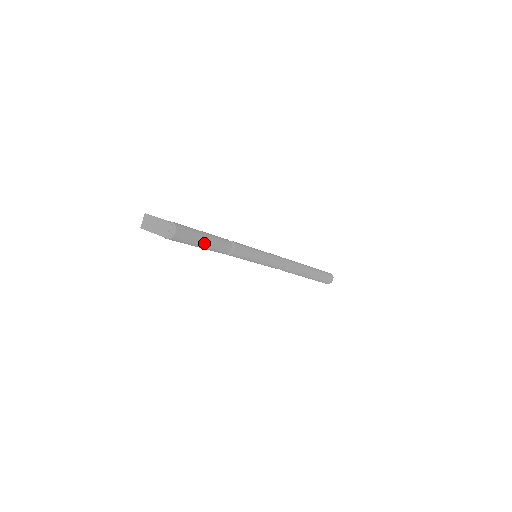
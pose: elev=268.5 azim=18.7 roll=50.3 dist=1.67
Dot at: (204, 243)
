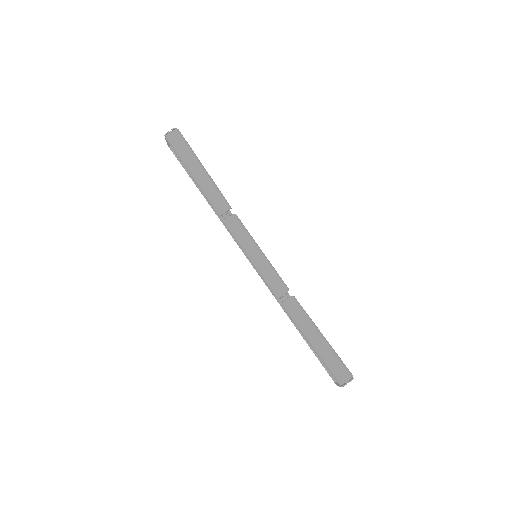
Dot at: (196, 172)
